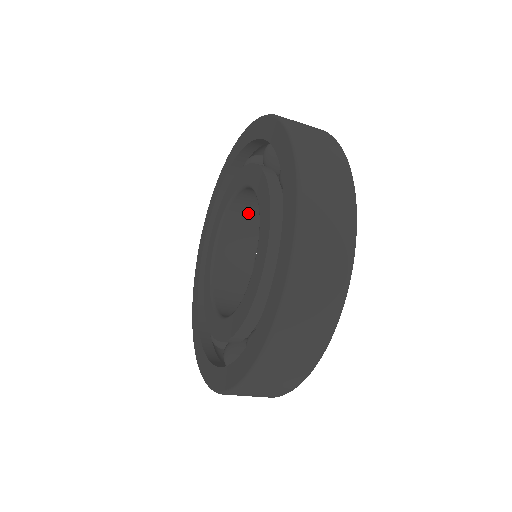
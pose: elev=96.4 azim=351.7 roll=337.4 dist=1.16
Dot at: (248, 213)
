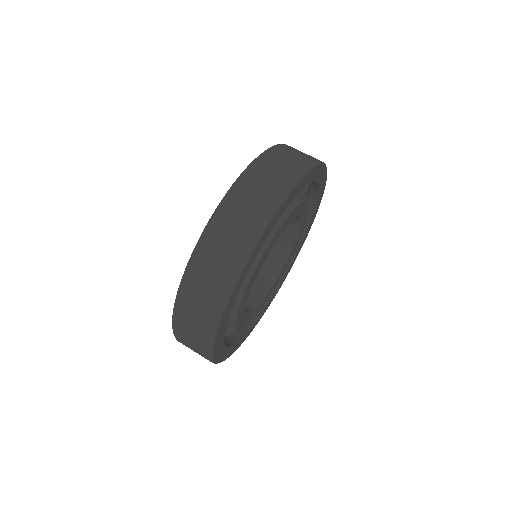
Dot at: (266, 258)
